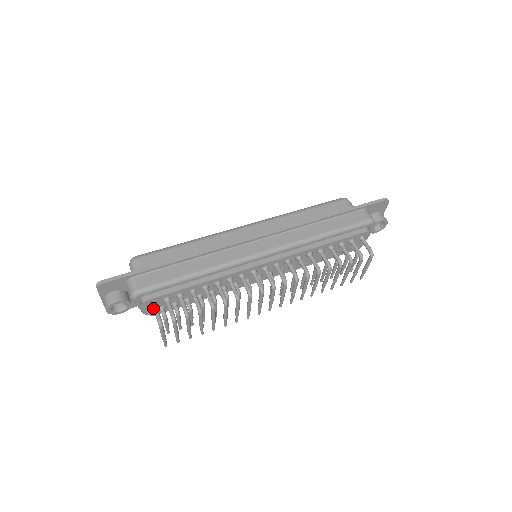
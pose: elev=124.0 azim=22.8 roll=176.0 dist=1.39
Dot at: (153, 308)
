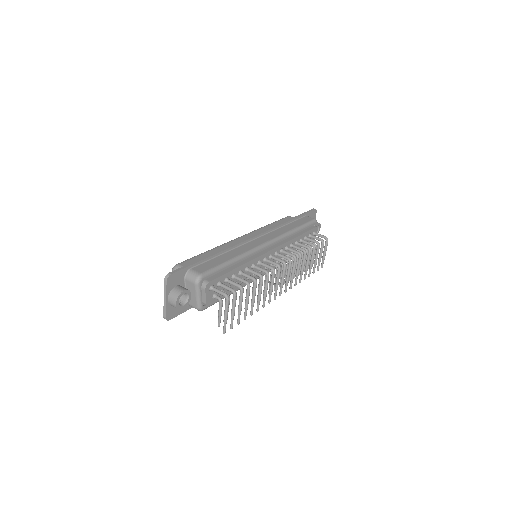
Dot at: (214, 289)
